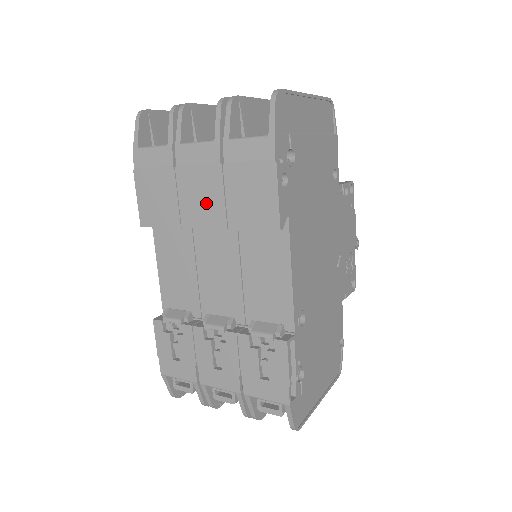
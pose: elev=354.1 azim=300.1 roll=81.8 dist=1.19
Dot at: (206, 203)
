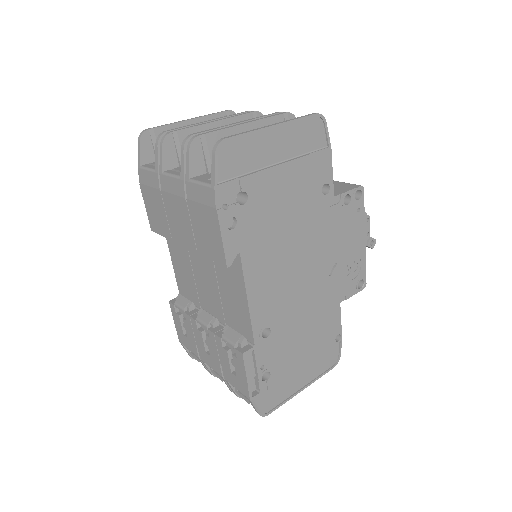
Dot at: (182, 227)
